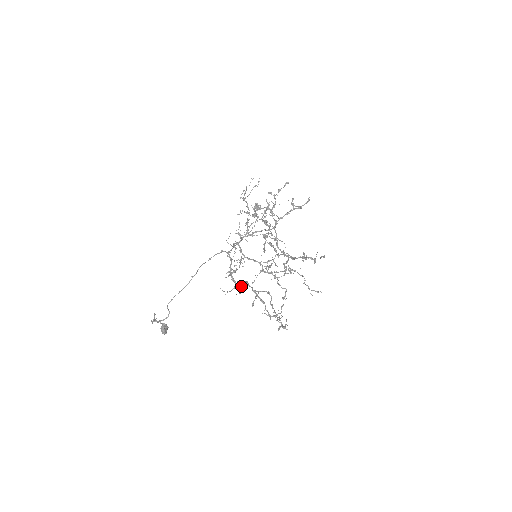
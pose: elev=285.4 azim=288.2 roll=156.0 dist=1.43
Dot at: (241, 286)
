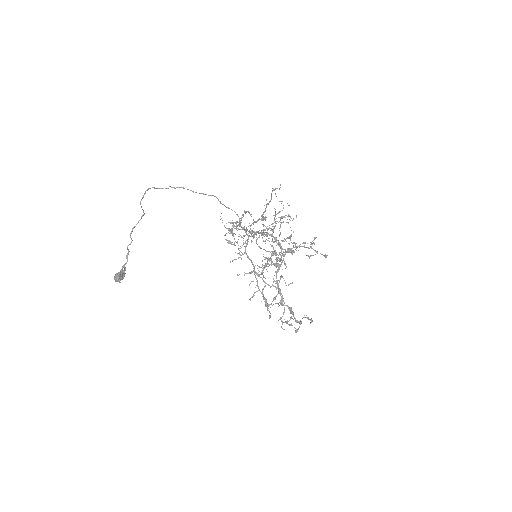
Dot at: occluded
